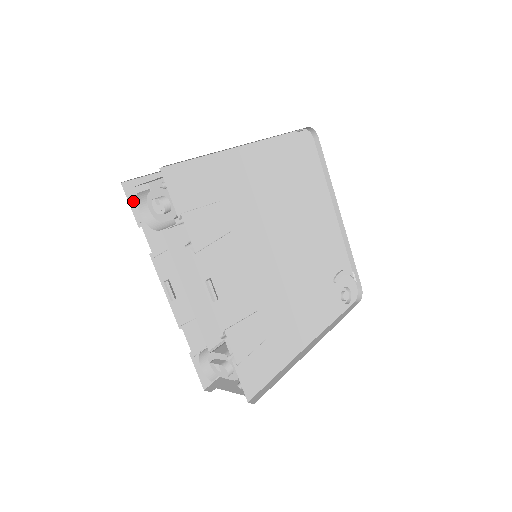
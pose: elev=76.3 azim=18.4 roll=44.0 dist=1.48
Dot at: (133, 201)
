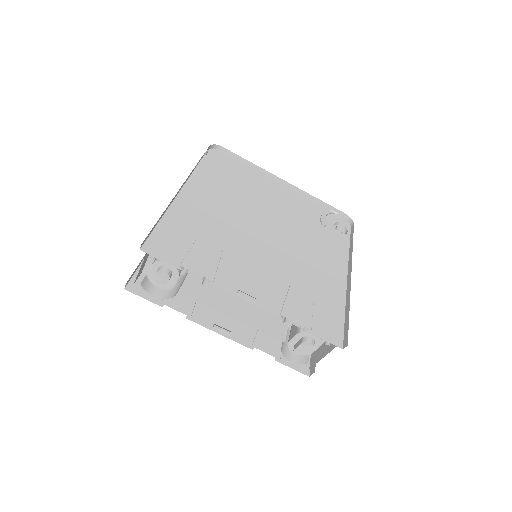
Dot at: (143, 294)
